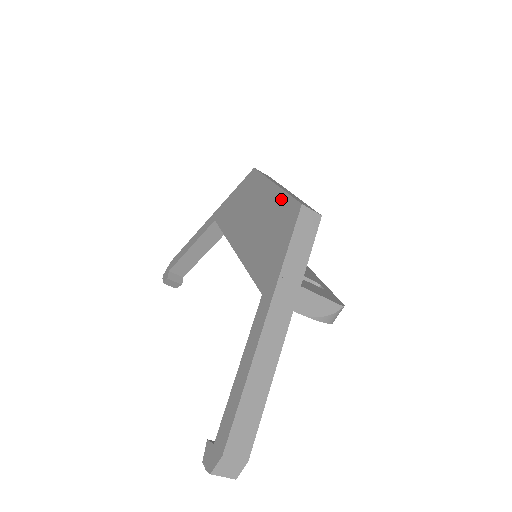
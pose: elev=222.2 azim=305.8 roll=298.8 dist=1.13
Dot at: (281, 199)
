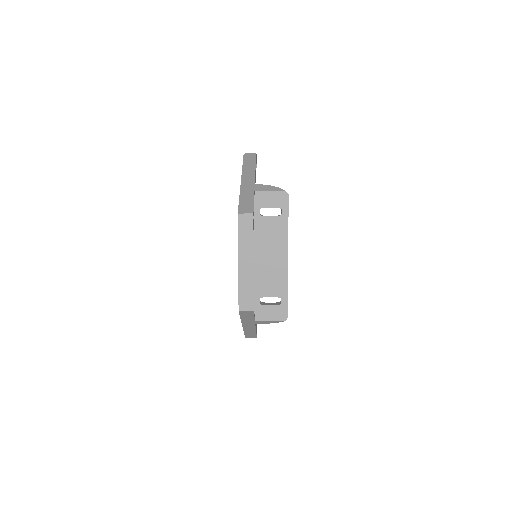
Dot at: (238, 284)
